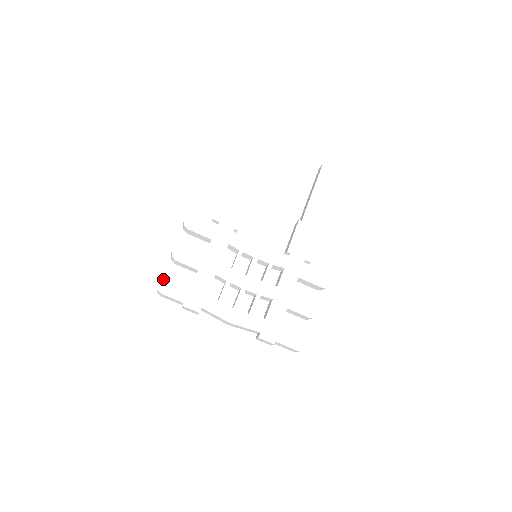
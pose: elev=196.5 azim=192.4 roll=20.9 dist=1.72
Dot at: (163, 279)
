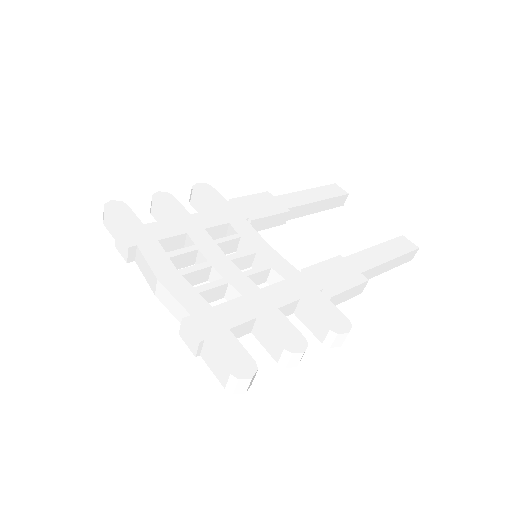
Dot at: (121, 201)
